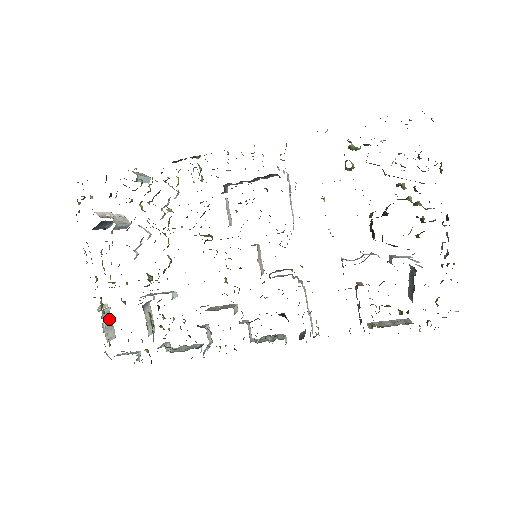
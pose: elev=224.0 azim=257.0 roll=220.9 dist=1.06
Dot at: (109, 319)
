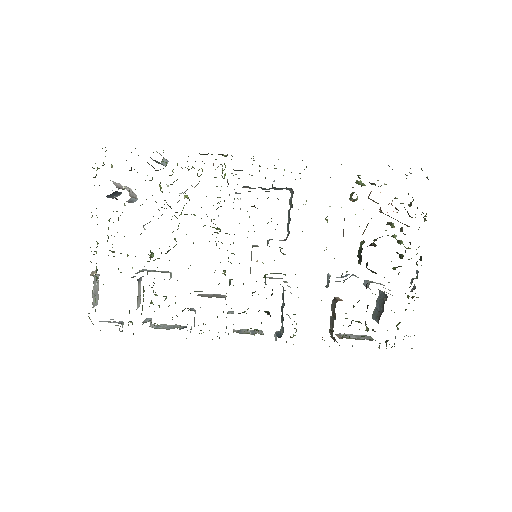
Dot at: (97, 285)
